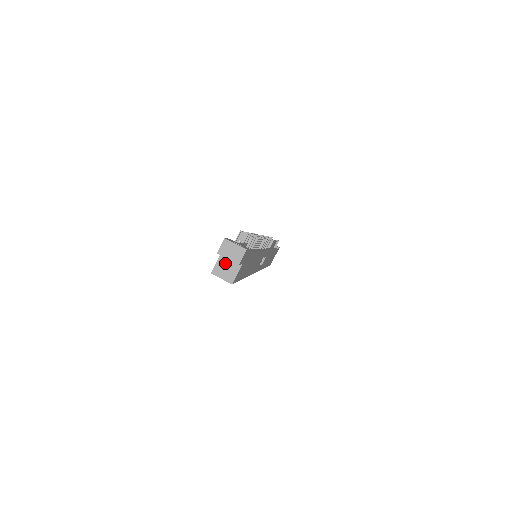
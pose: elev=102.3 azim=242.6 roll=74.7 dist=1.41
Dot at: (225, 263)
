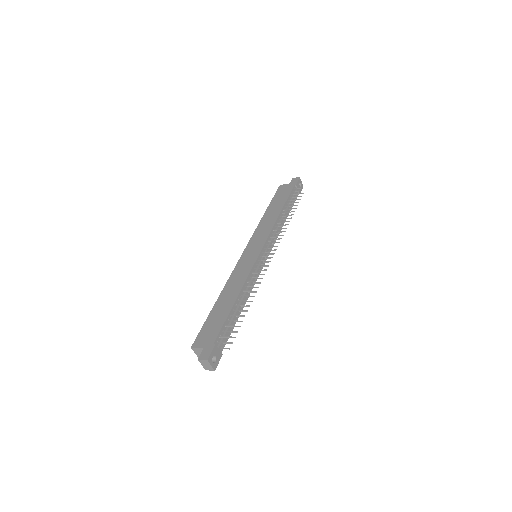
Dot at: occluded
